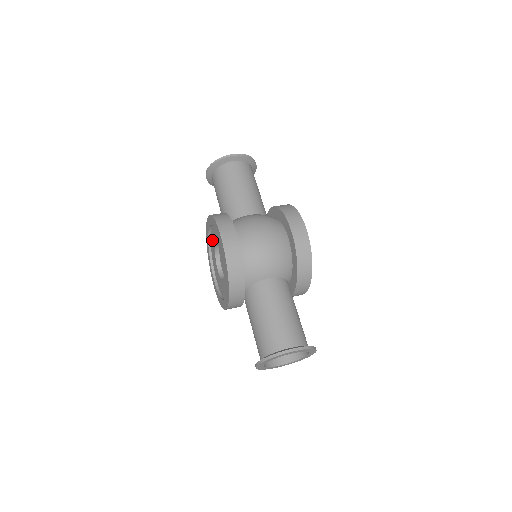
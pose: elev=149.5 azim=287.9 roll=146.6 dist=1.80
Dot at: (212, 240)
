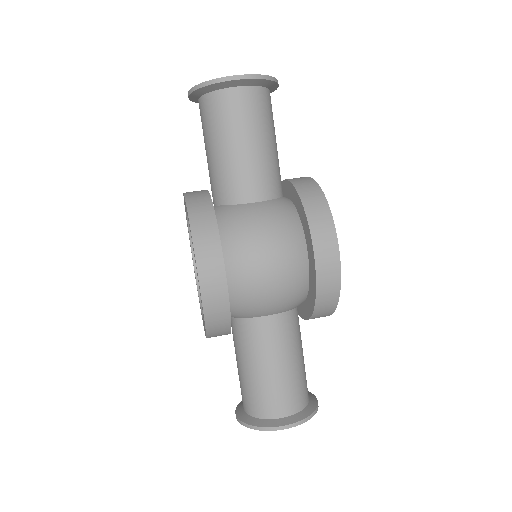
Dot at: occluded
